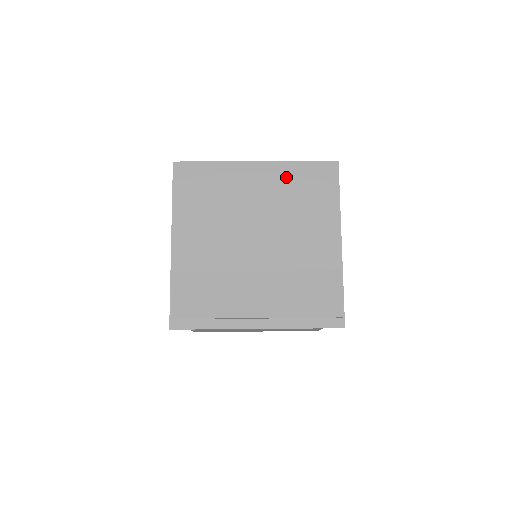
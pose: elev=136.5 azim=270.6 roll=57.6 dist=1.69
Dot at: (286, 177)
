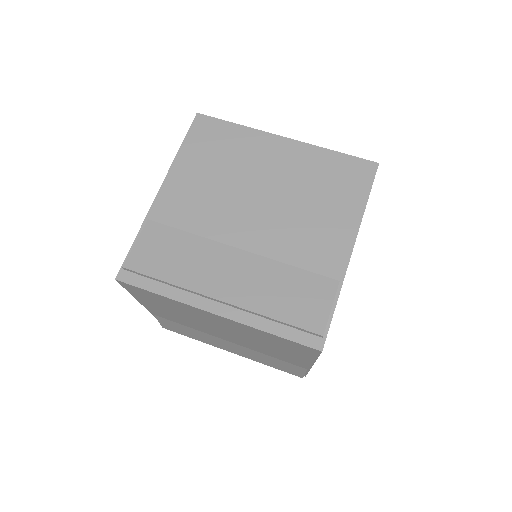
Dot at: (313, 162)
